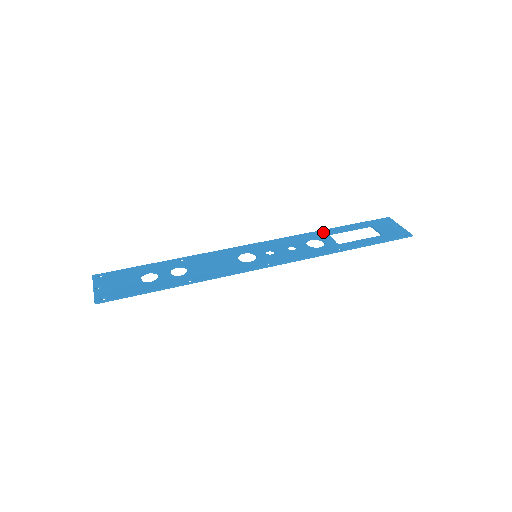
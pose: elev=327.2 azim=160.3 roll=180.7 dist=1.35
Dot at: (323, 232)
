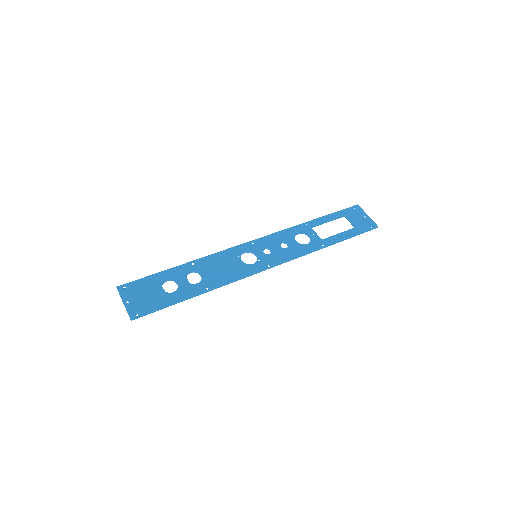
Dot at: occluded
